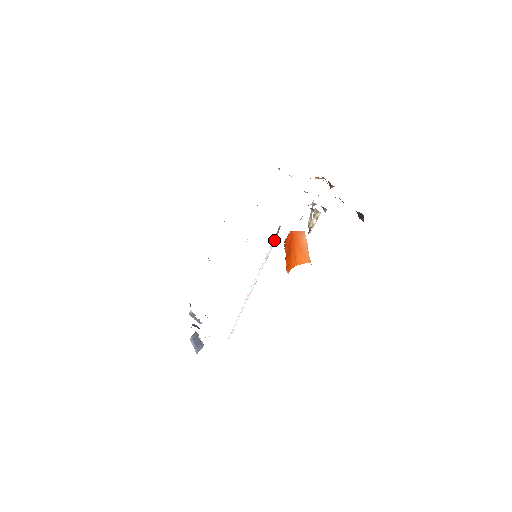
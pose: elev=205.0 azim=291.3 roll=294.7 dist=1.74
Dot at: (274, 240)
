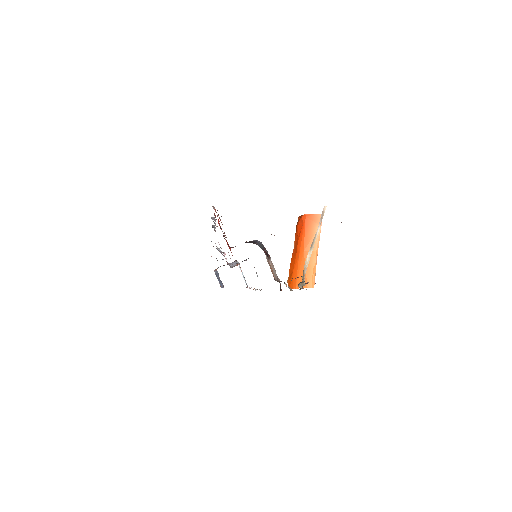
Dot at: occluded
